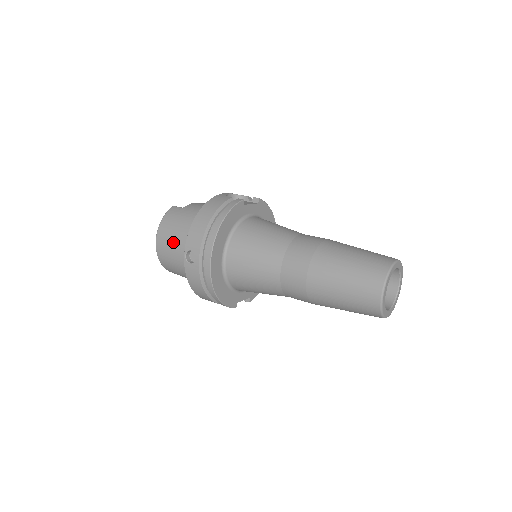
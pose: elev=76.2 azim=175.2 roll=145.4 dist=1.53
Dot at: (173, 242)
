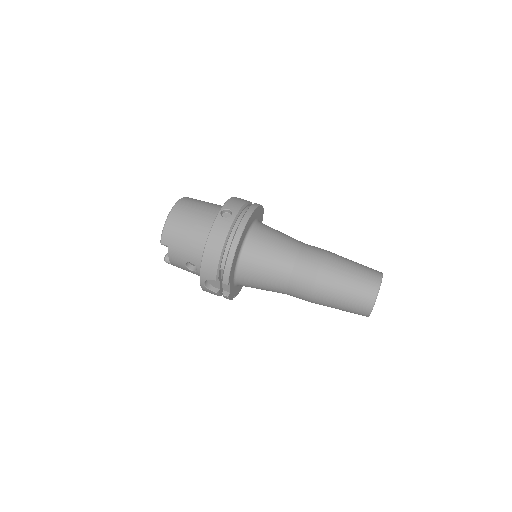
Dot at: (197, 209)
